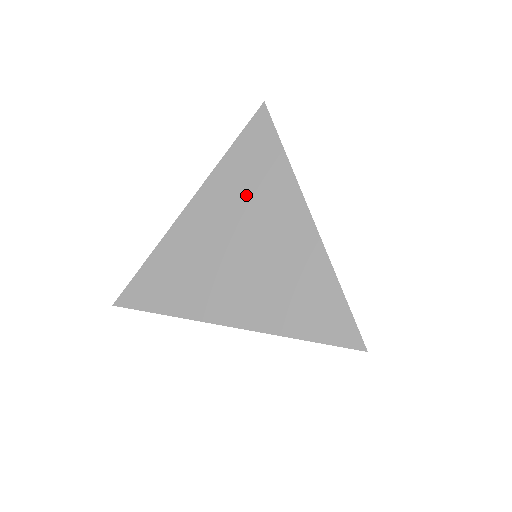
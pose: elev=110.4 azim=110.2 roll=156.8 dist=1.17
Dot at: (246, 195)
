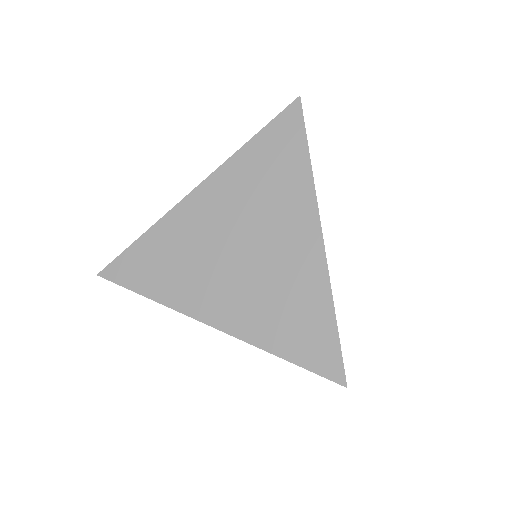
Dot at: (258, 192)
